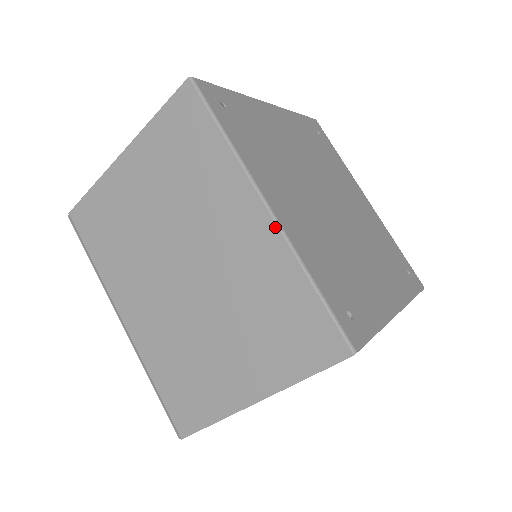
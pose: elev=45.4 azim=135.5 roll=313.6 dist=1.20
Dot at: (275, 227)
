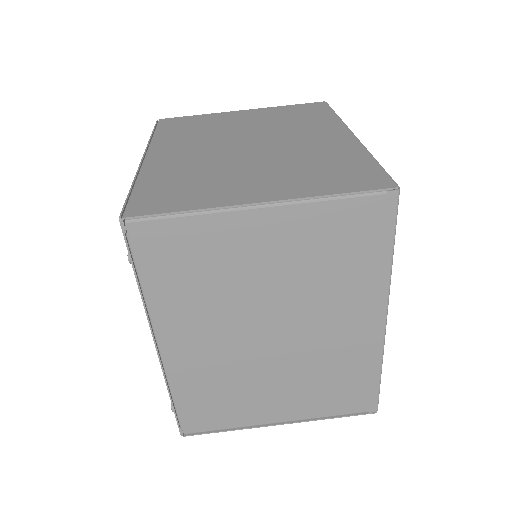
Dot at: (355, 139)
